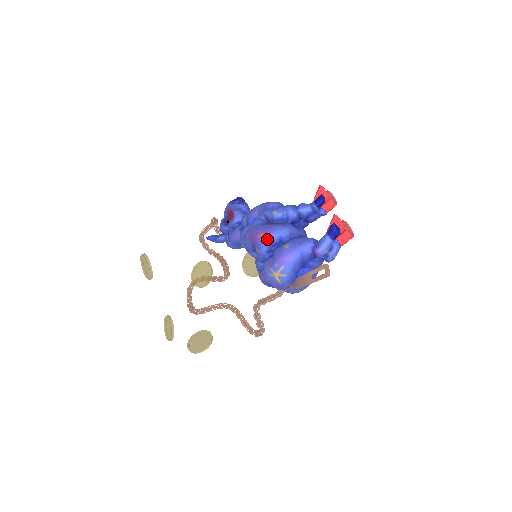
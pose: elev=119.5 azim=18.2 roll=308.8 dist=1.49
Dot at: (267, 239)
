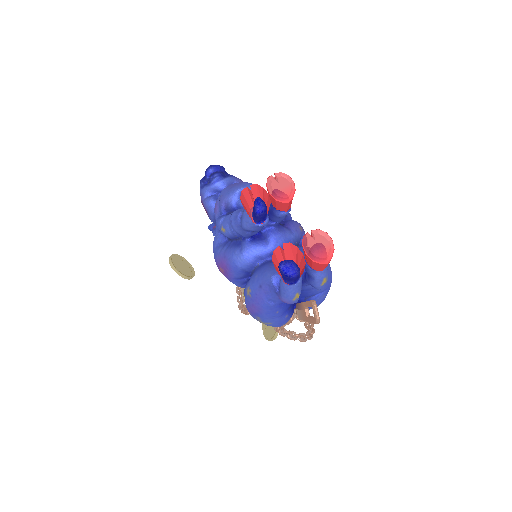
Dot at: (229, 276)
